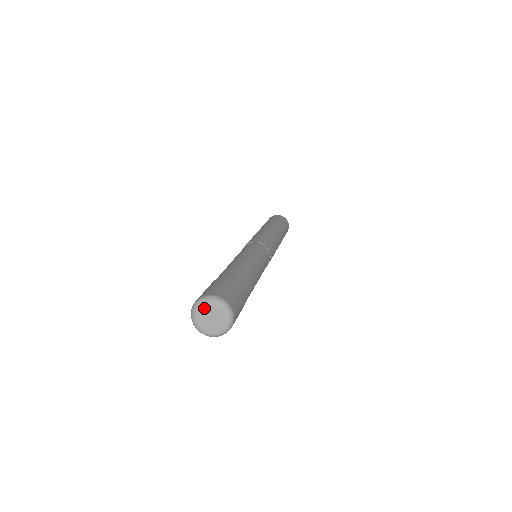
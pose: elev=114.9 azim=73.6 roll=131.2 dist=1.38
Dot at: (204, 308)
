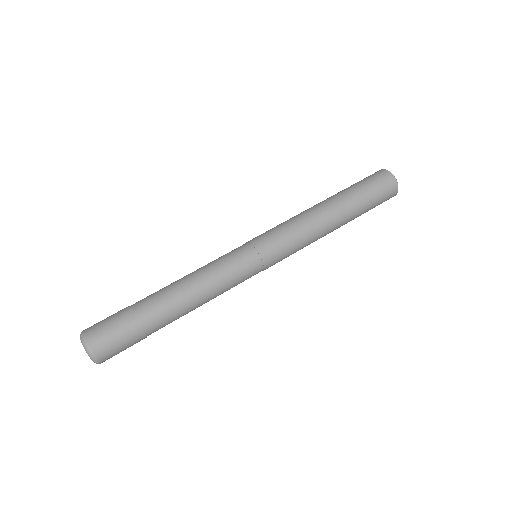
Dot at: occluded
